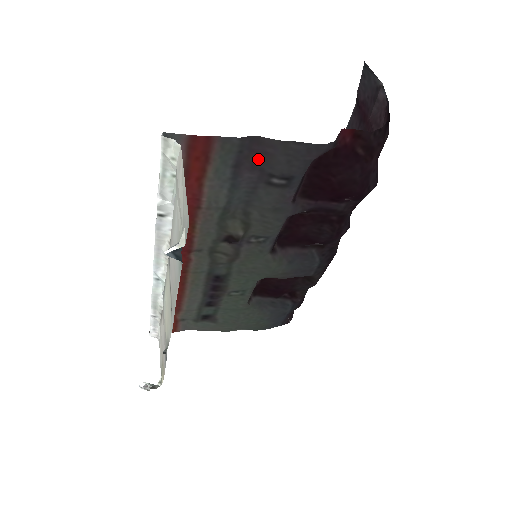
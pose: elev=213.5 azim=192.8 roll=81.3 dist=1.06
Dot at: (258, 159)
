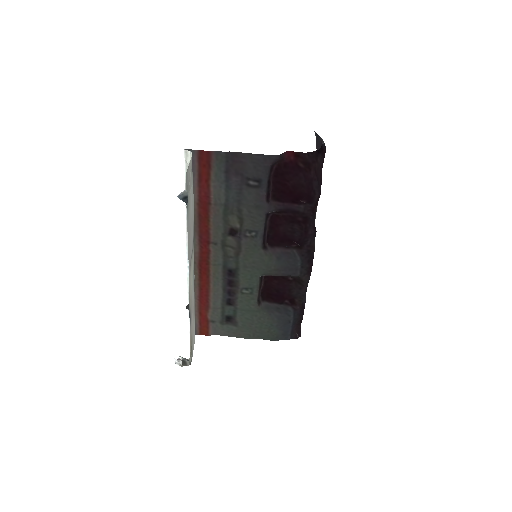
Dot at: (238, 167)
